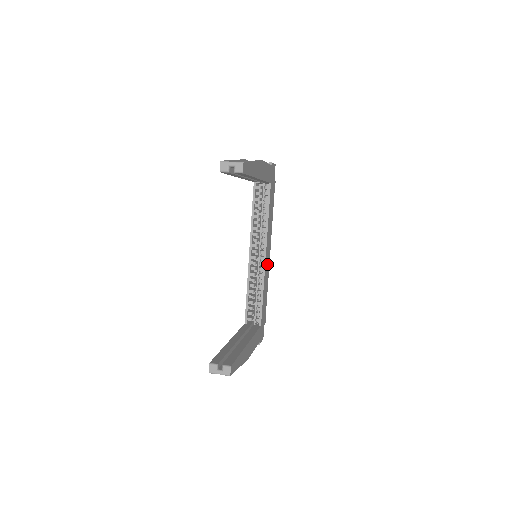
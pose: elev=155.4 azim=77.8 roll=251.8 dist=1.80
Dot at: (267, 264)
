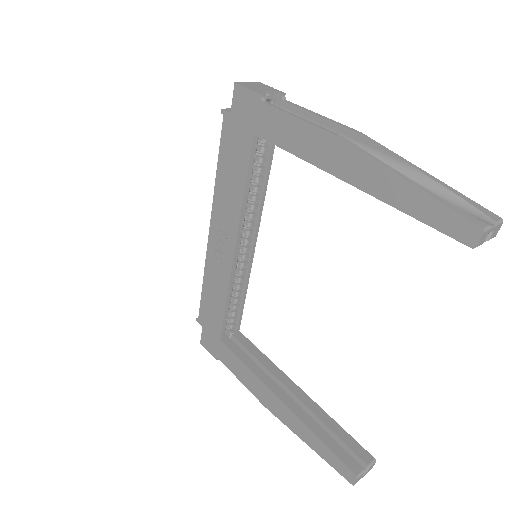
Dot at: occluded
